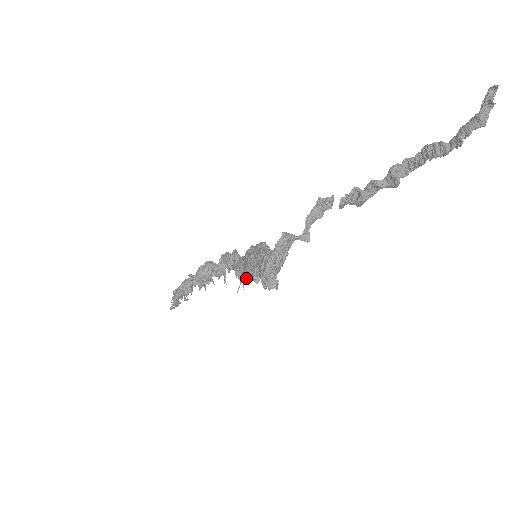
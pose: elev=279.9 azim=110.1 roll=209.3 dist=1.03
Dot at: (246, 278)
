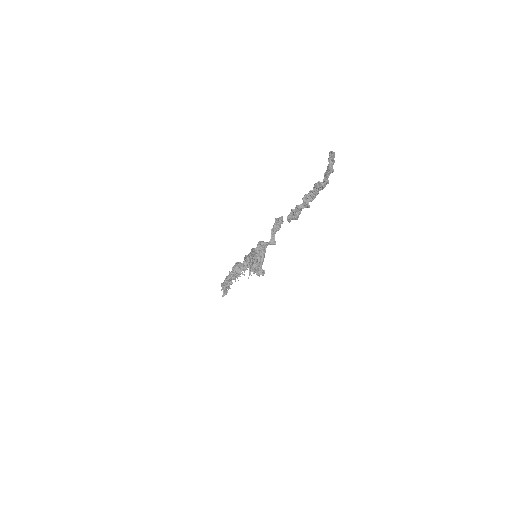
Dot at: occluded
